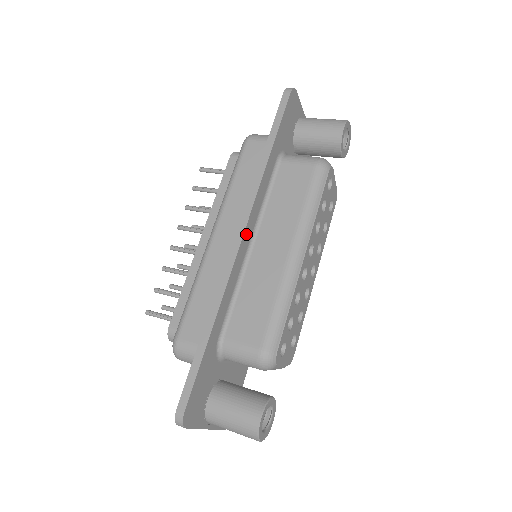
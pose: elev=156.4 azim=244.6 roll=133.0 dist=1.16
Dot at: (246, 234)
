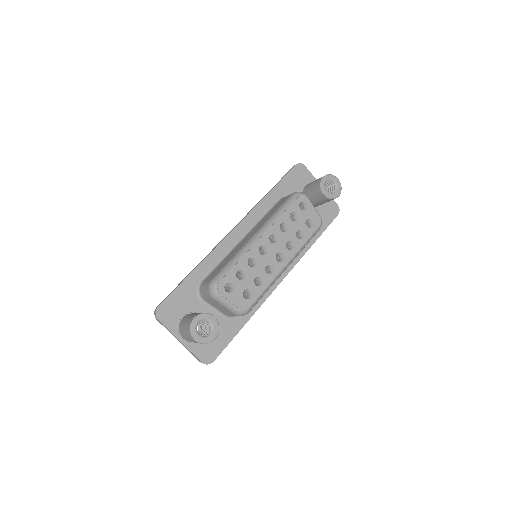
Dot at: (237, 230)
